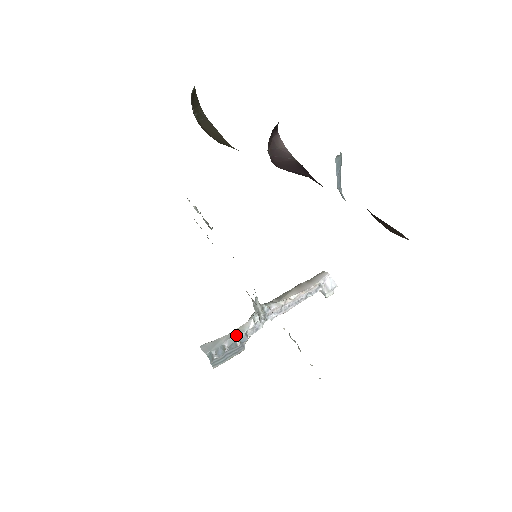
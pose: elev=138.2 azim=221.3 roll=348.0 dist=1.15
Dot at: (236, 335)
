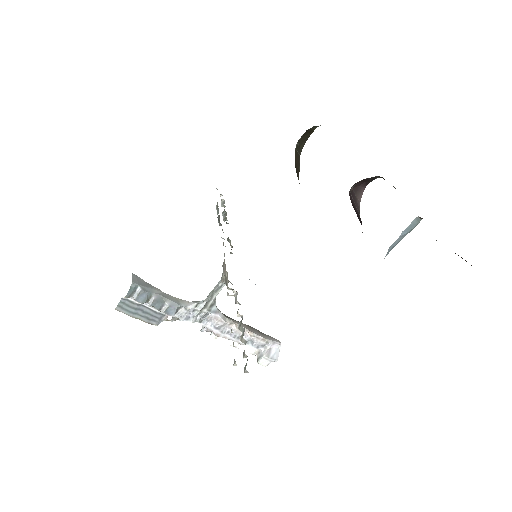
Dot at: (171, 299)
